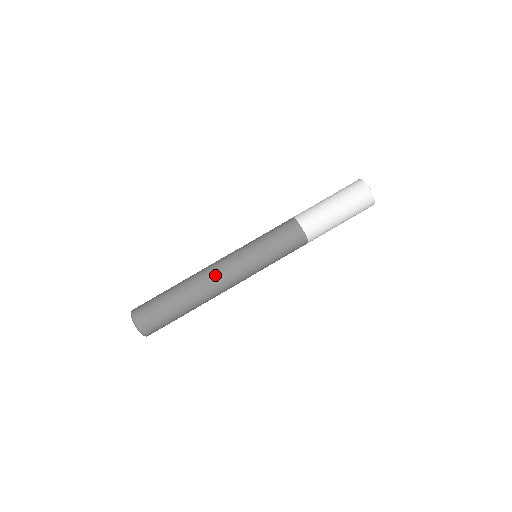
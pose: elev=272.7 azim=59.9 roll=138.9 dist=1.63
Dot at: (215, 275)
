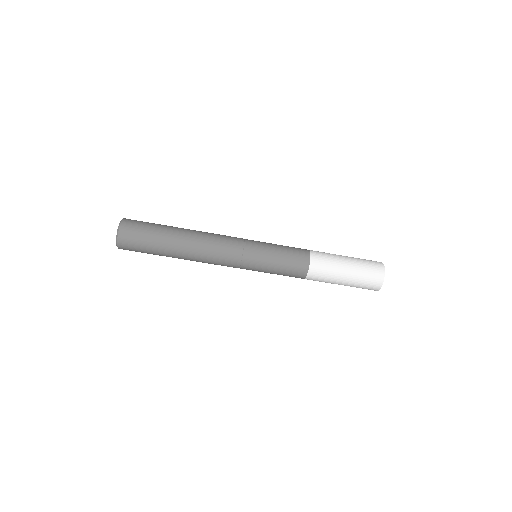
Dot at: (210, 262)
